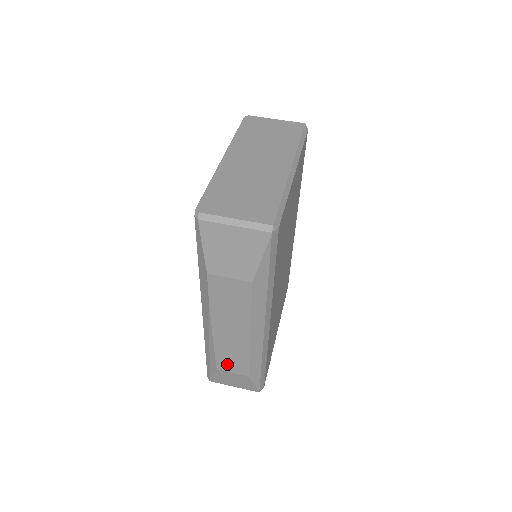
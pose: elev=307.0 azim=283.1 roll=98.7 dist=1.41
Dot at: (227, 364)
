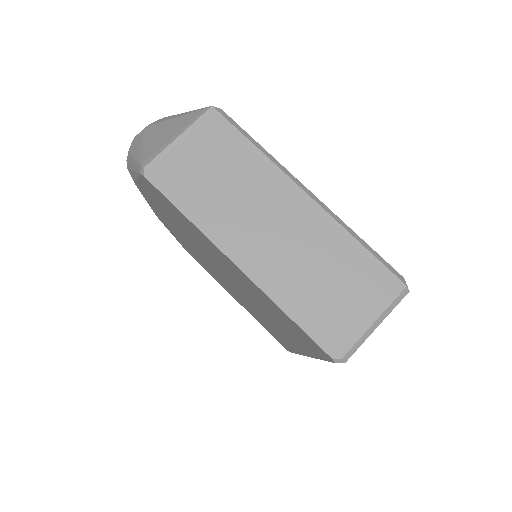
Dot at: occluded
